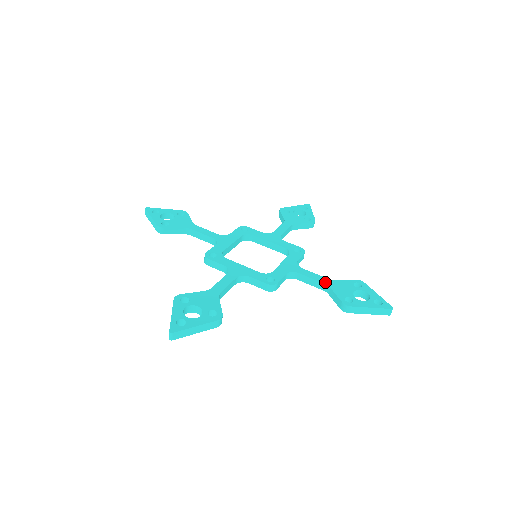
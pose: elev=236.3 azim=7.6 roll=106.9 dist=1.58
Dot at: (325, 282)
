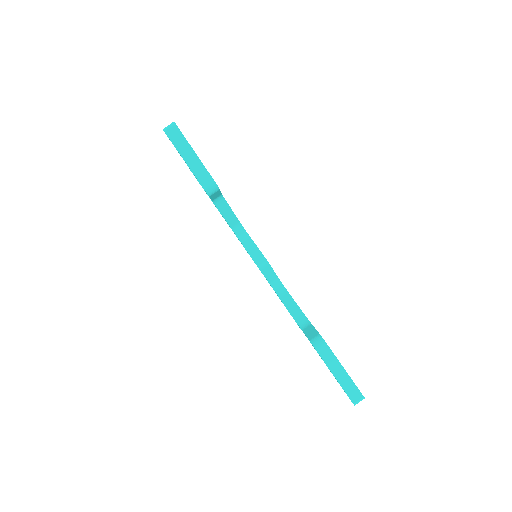
Dot at: occluded
